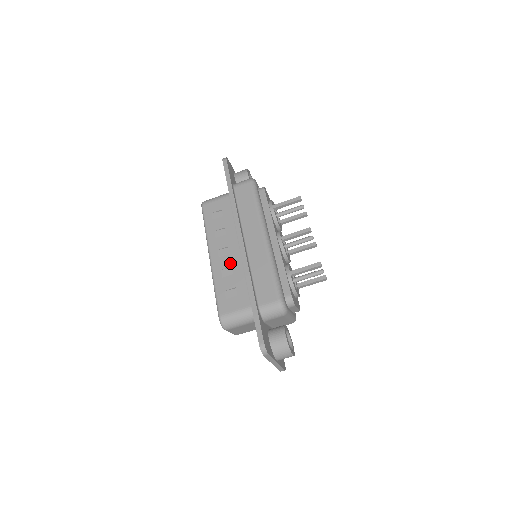
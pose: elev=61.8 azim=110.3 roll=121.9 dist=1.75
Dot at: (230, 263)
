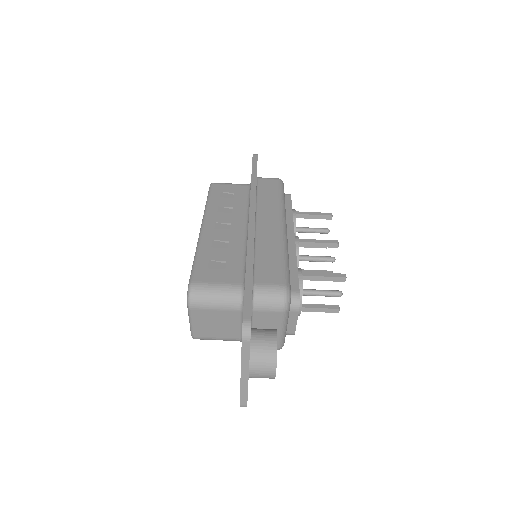
Dot at: (227, 237)
